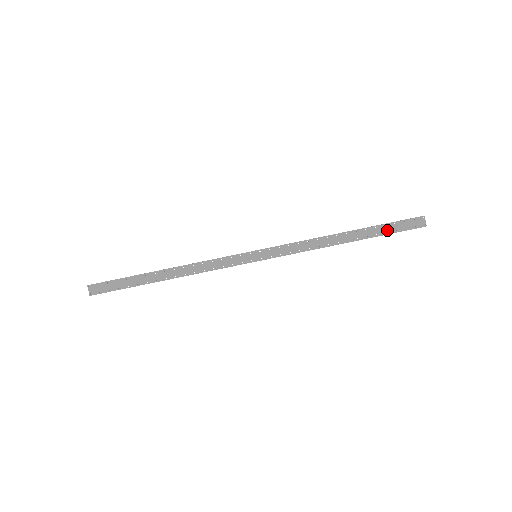
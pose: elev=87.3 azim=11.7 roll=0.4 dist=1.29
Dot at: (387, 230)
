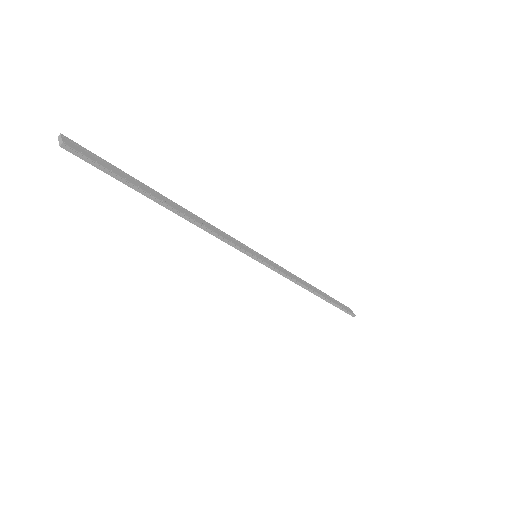
Dot at: (336, 303)
